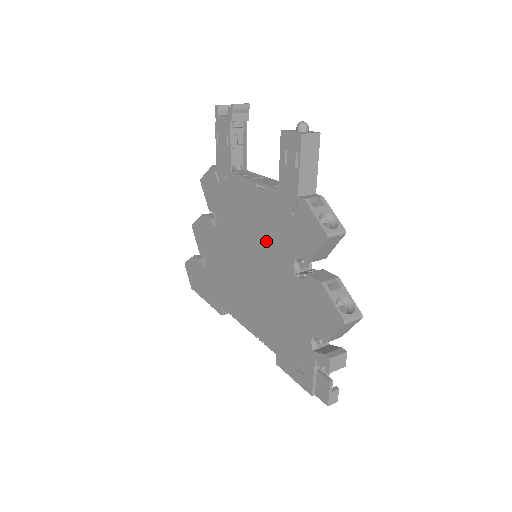
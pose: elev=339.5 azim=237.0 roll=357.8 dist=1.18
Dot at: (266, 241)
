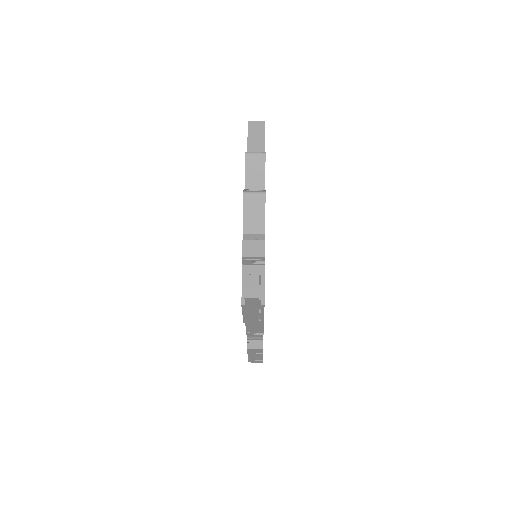
Dot at: occluded
